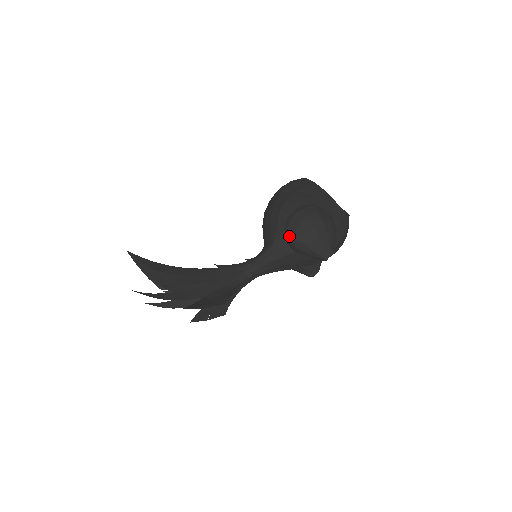
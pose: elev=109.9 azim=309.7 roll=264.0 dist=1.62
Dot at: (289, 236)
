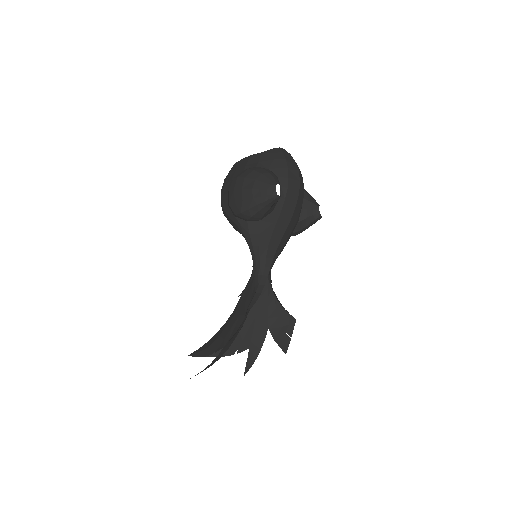
Dot at: (240, 216)
